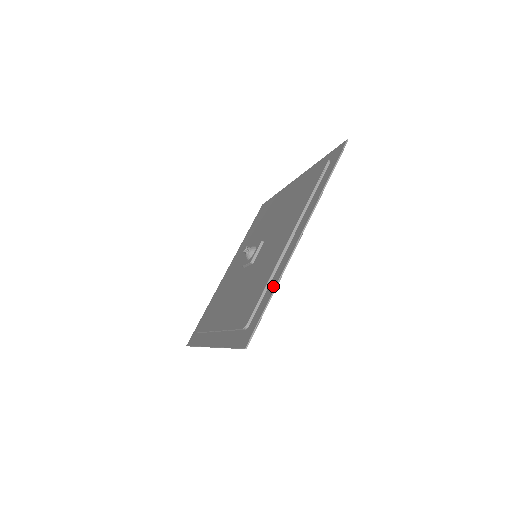
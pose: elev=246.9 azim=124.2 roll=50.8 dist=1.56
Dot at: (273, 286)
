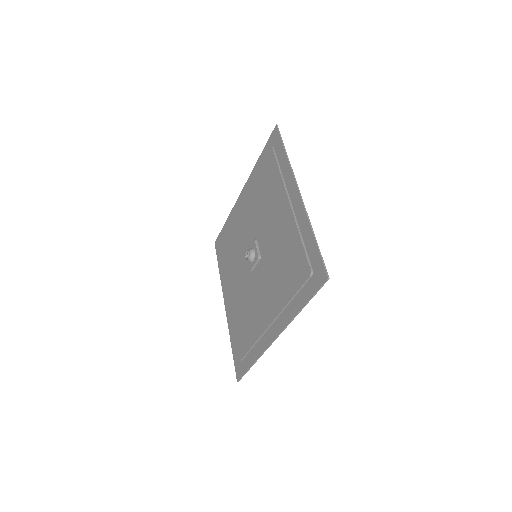
Dot at: (254, 357)
